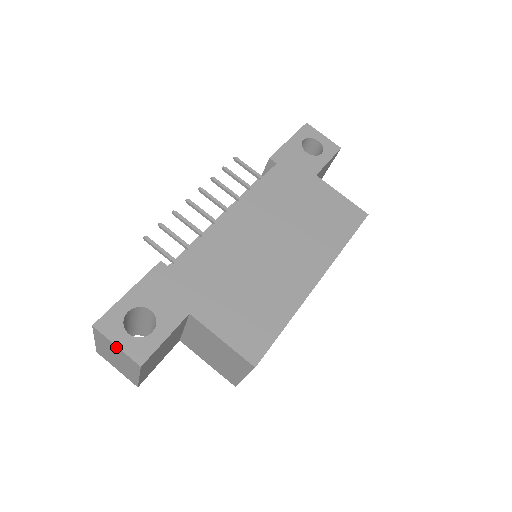
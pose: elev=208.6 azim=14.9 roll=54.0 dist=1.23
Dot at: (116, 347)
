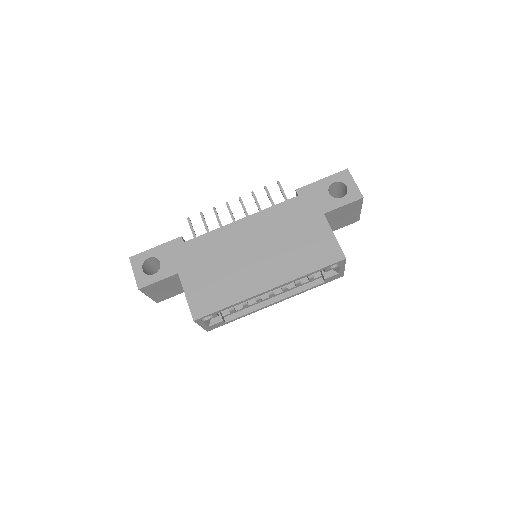
Dot at: (134, 274)
